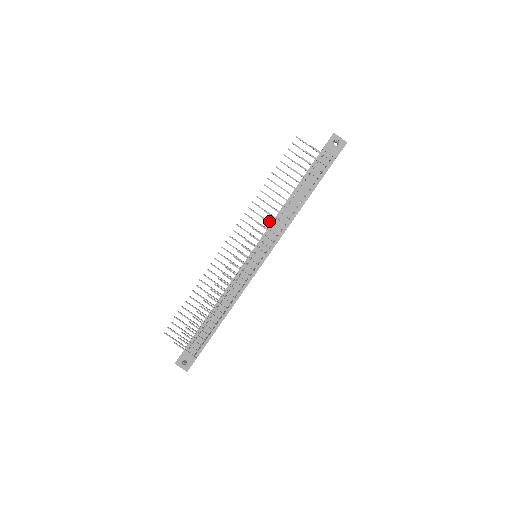
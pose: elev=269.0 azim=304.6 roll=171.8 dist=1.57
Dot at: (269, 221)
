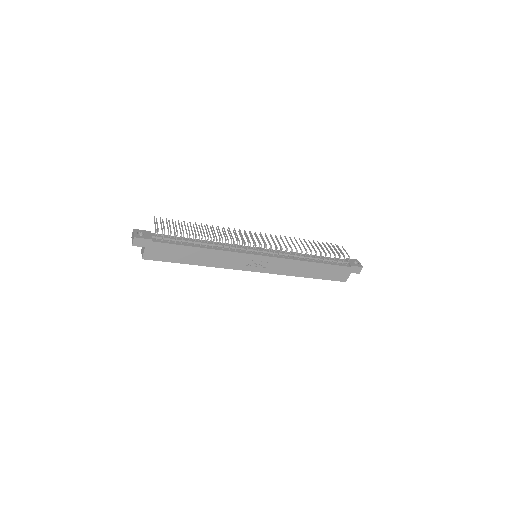
Dot at: occluded
